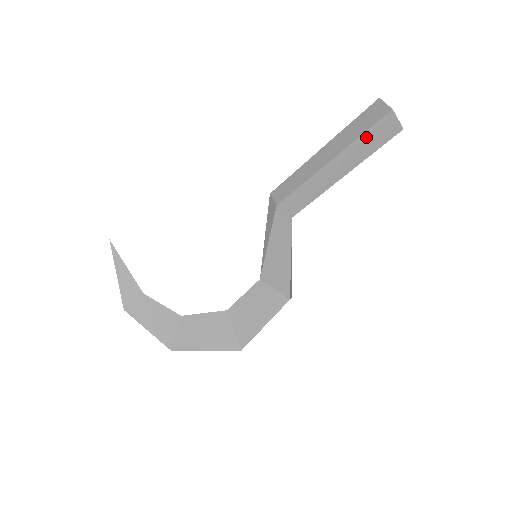
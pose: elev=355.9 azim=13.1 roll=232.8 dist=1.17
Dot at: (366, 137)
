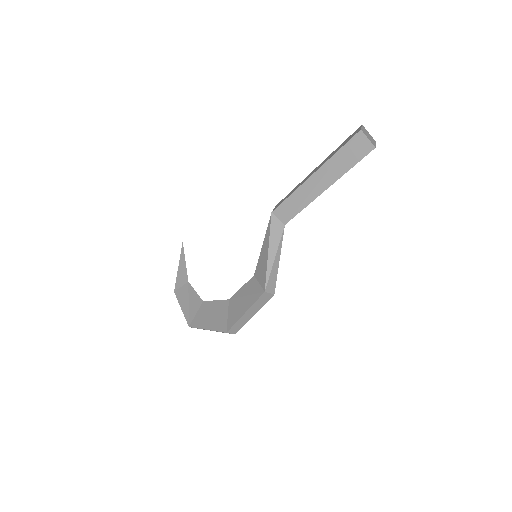
Dot at: (340, 155)
